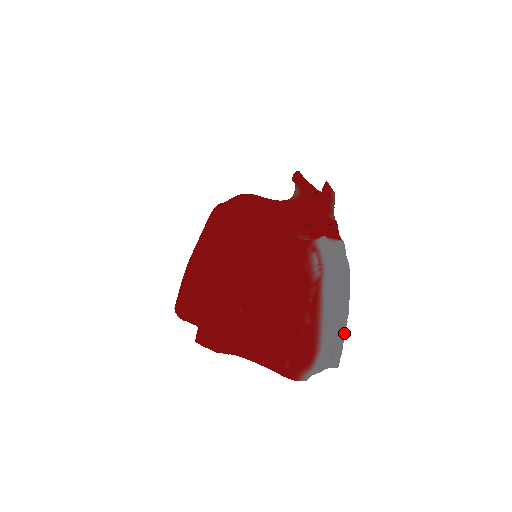
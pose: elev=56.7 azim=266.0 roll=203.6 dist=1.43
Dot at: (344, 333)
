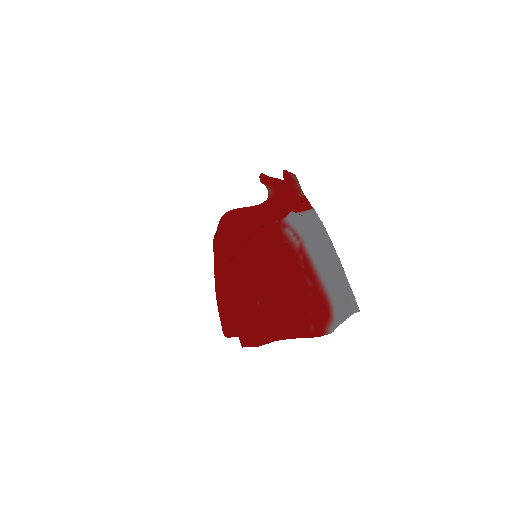
Dot at: (347, 280)
